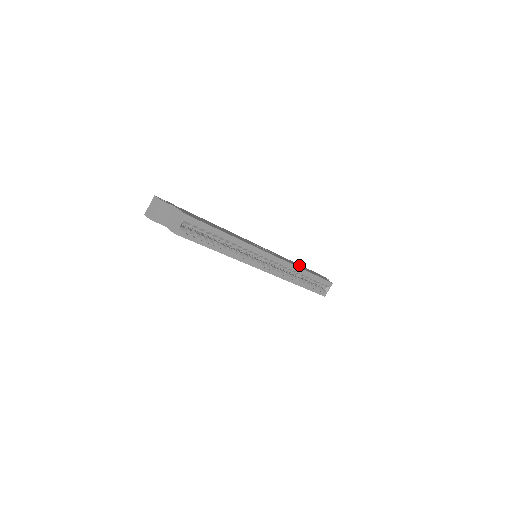
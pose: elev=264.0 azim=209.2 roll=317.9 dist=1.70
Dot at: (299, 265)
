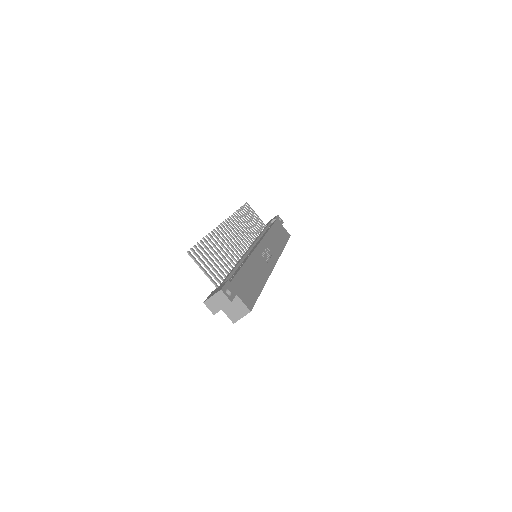
Dot at: (275, 233)
